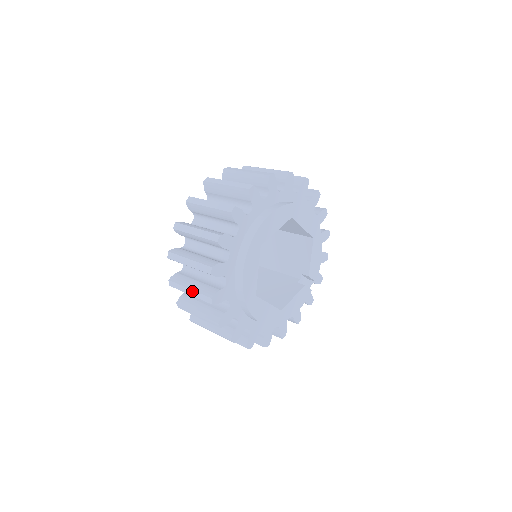
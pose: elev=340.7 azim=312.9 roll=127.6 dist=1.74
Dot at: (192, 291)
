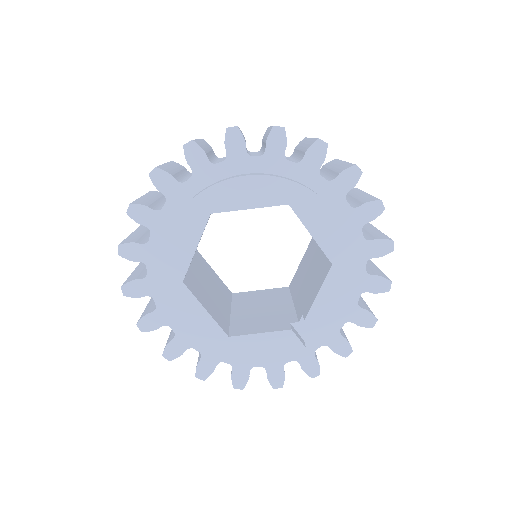
Dot at: occluded
